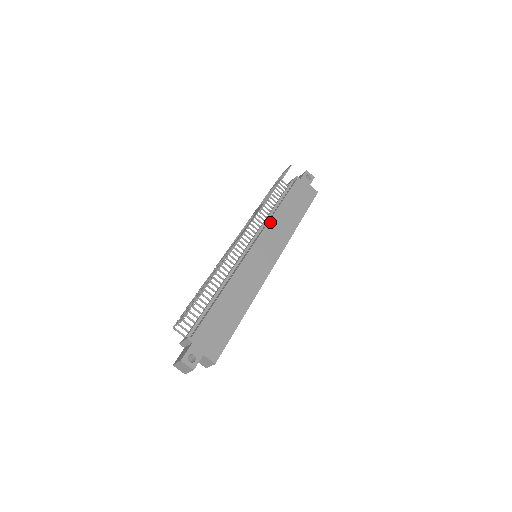
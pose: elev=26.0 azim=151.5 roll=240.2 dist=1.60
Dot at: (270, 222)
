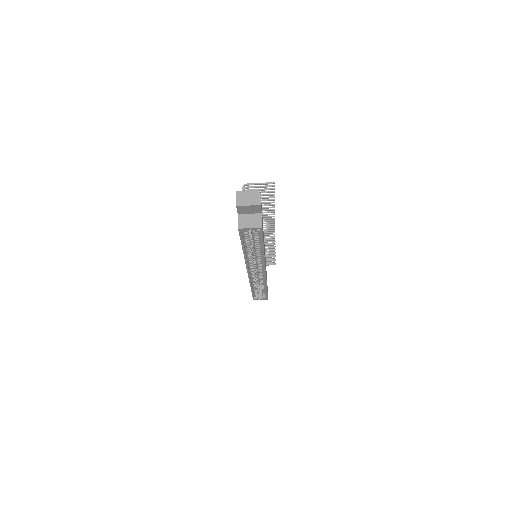
Dot at: occluded
